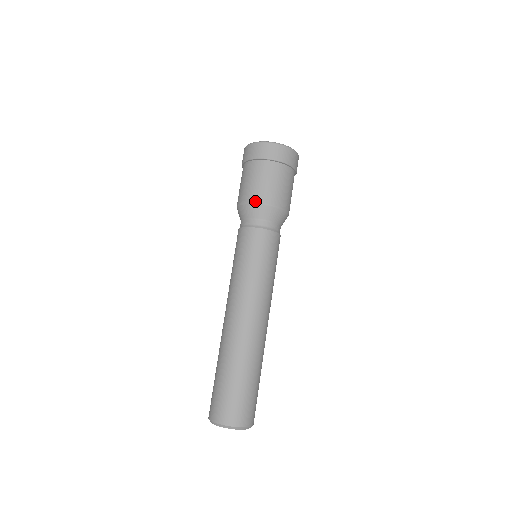
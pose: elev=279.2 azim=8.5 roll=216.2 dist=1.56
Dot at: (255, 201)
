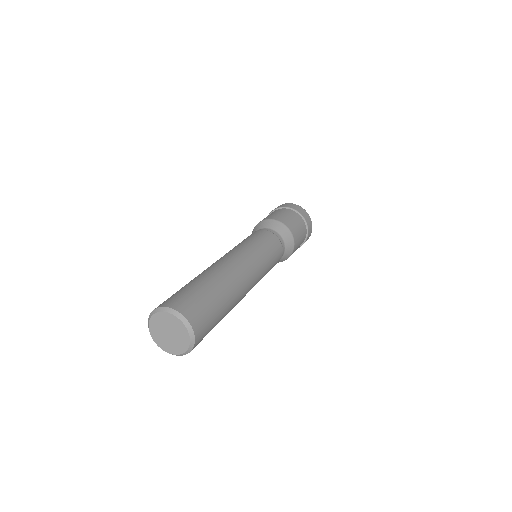
Dot at: (283, 222)
